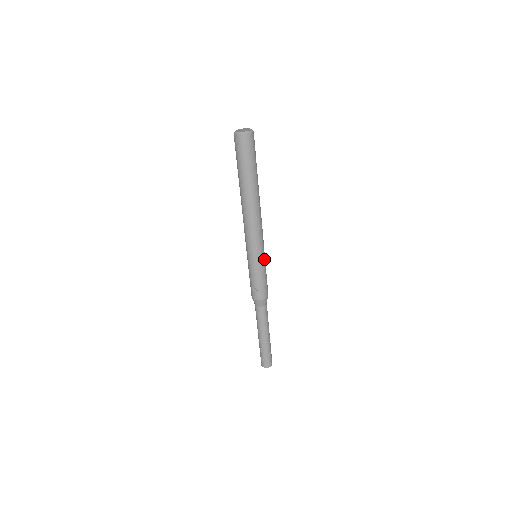
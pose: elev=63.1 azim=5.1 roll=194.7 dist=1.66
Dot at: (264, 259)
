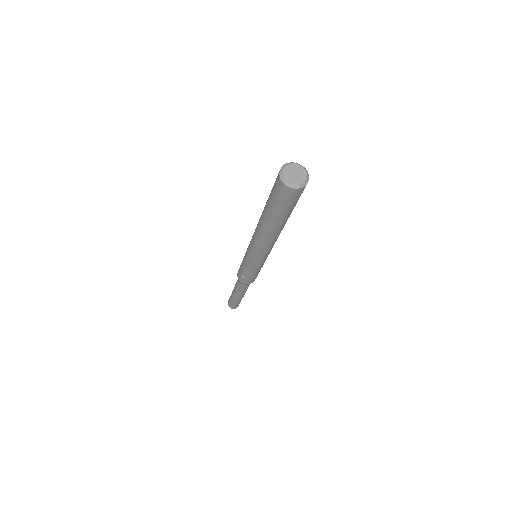
Dot at: (262, 264)
